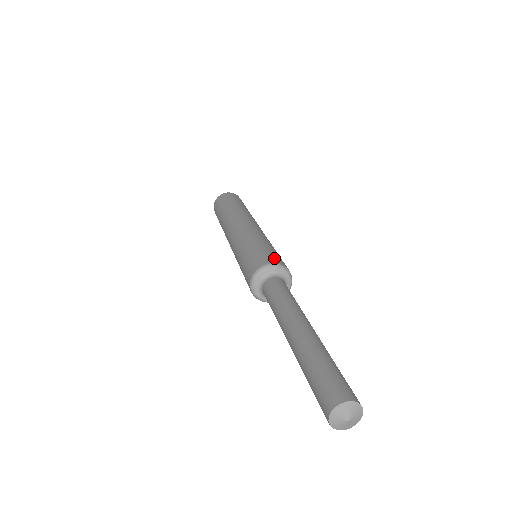
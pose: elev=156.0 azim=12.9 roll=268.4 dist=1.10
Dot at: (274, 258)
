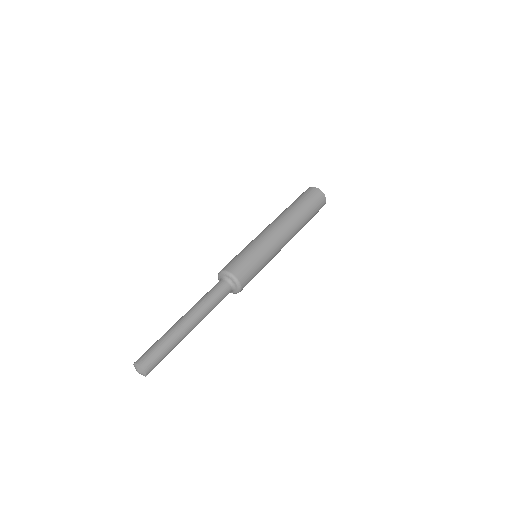
Dot at: (226, 265)
